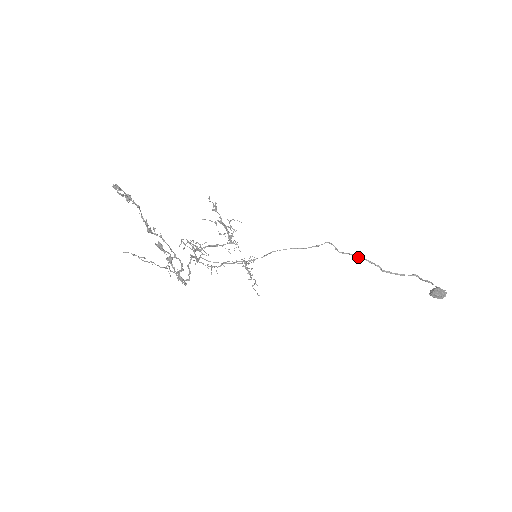
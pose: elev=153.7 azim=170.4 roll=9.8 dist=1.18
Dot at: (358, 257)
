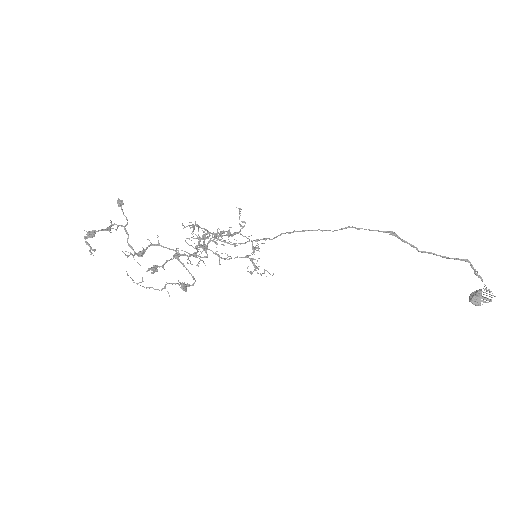
Dot at: (389, 234)
